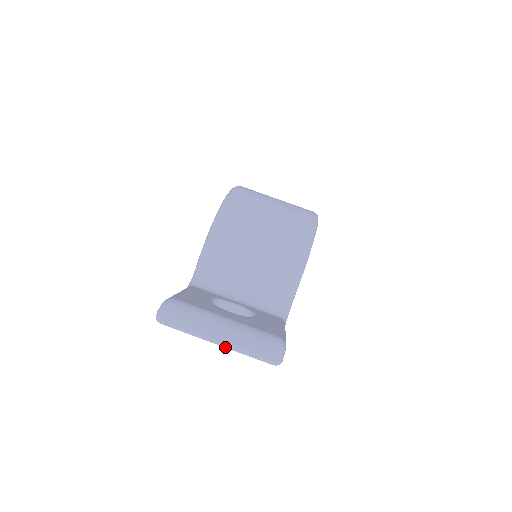
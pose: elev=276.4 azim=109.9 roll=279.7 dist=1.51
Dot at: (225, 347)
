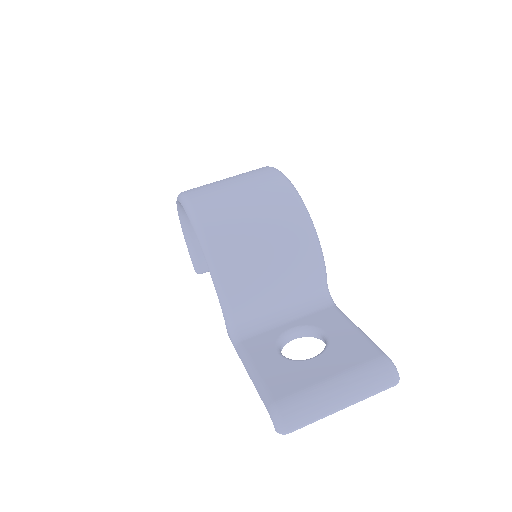
Dot at: occluded
